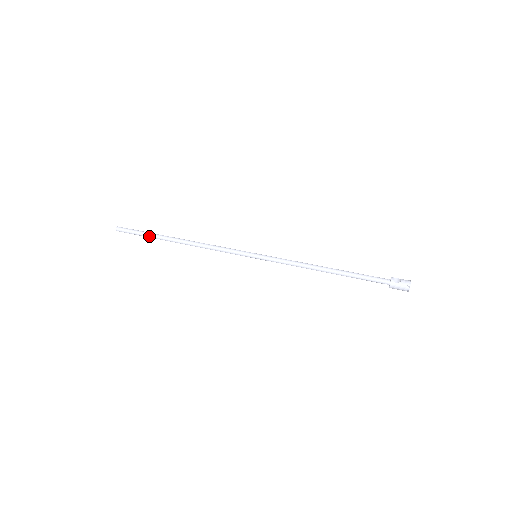
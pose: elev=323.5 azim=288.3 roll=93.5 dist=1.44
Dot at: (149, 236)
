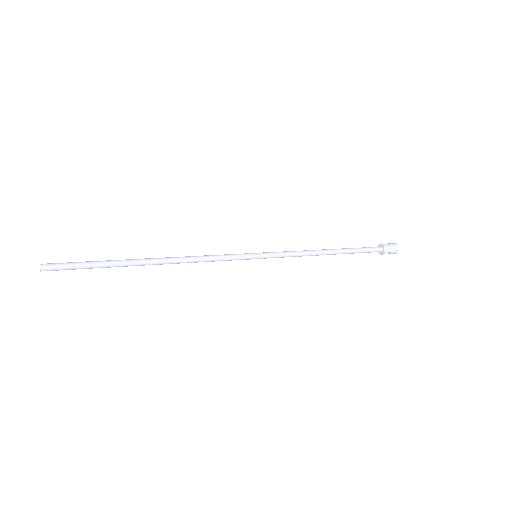
Dot at: (104, 263)
